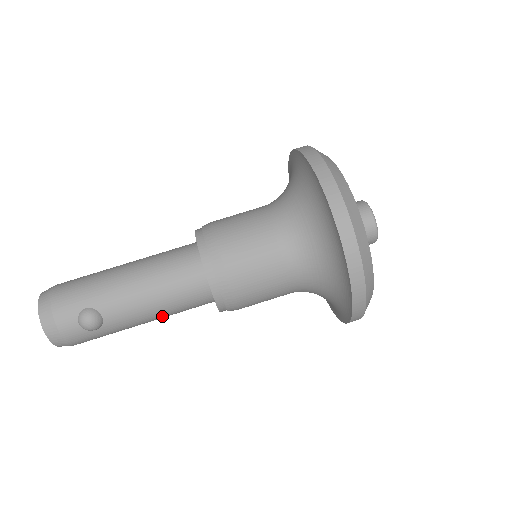
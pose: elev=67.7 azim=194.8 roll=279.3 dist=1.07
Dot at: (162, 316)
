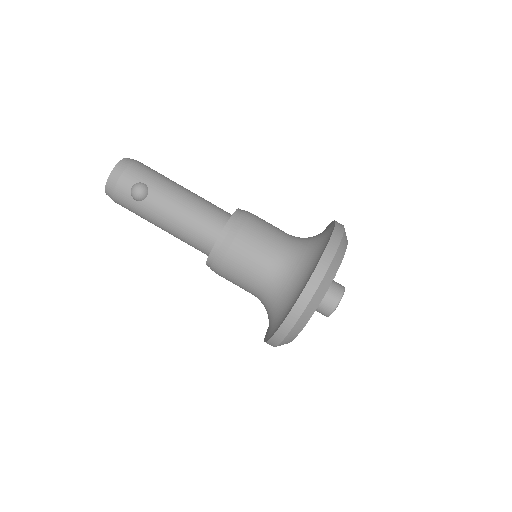
Dot at: (175, 231)
